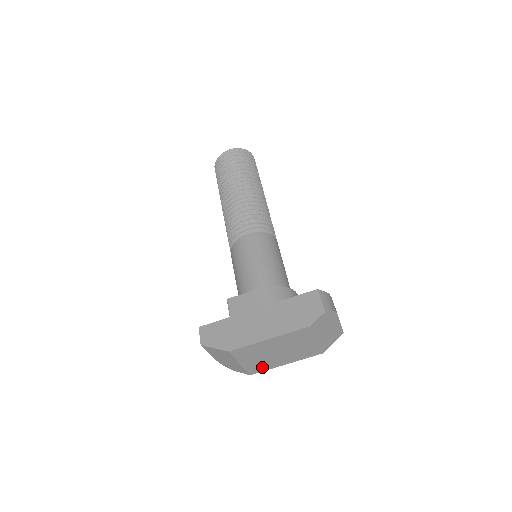
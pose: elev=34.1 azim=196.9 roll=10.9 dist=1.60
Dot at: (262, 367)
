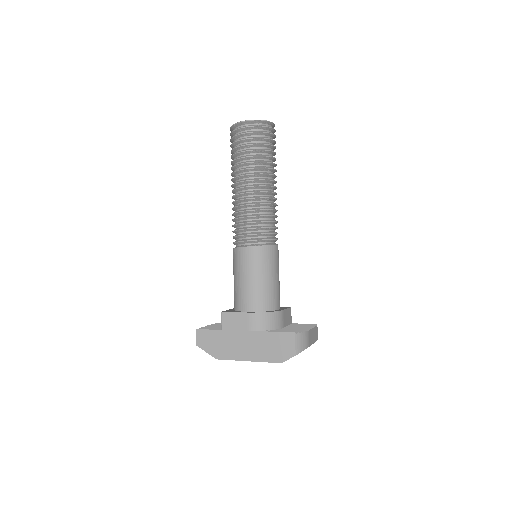
Dot at: occluded
